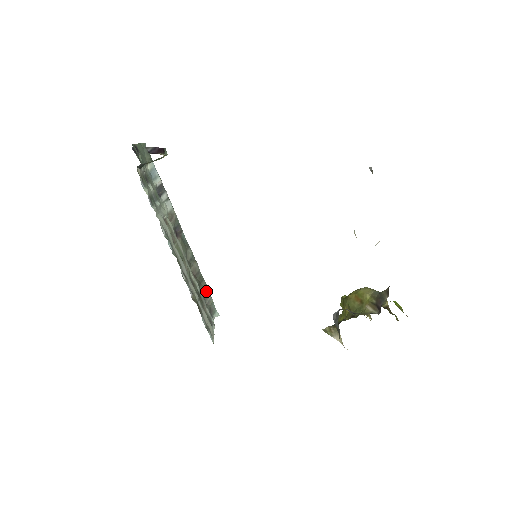
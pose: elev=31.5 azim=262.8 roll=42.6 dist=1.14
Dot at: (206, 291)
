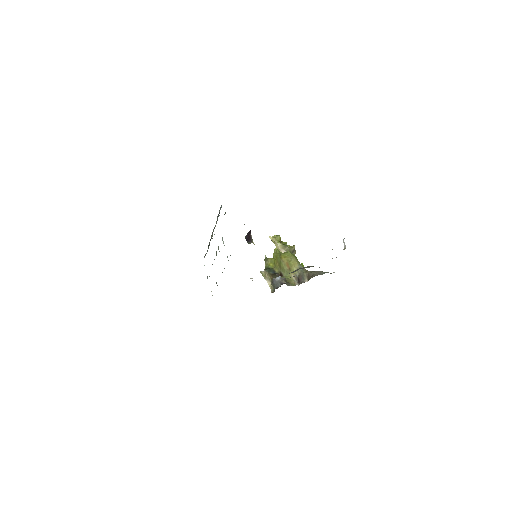
Dot at: (207, 250)
